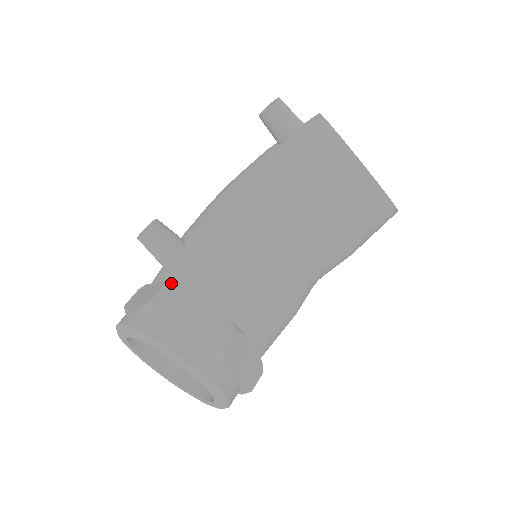
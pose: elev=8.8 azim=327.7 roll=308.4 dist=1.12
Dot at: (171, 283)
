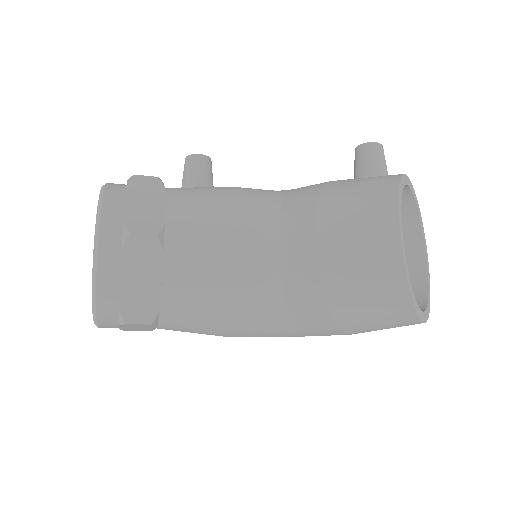
Dot at: occluded
